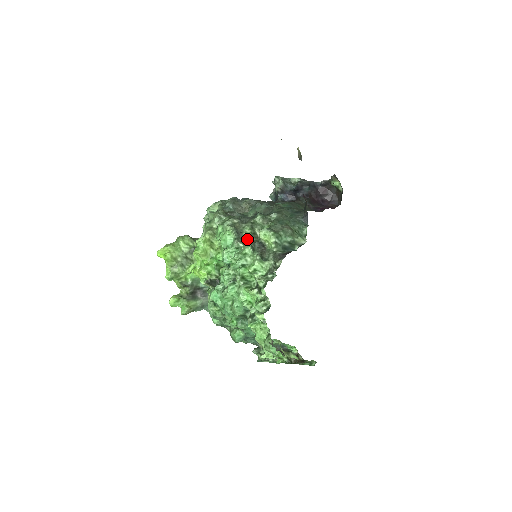
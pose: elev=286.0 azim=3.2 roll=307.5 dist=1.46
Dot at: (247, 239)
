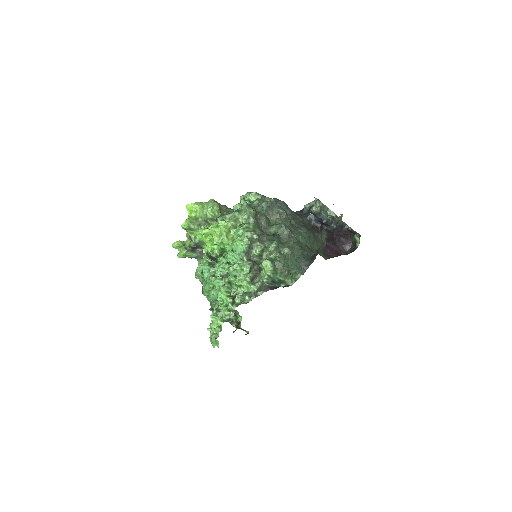
Dot at: (253, 256)
